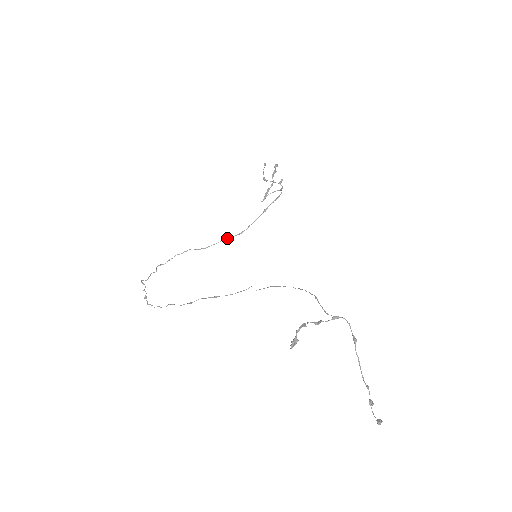
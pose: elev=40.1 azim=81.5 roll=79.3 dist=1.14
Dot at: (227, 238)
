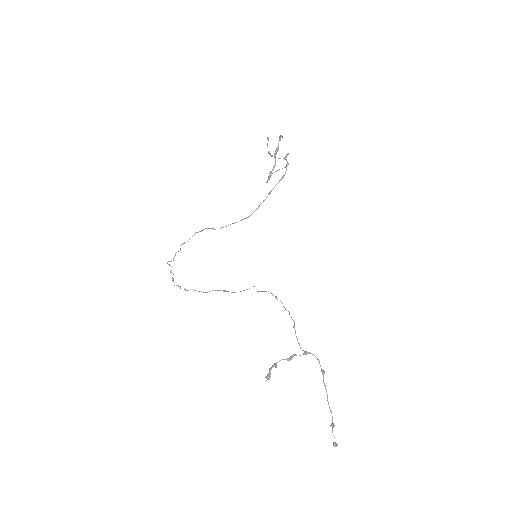
Dot at: (236, 222)
